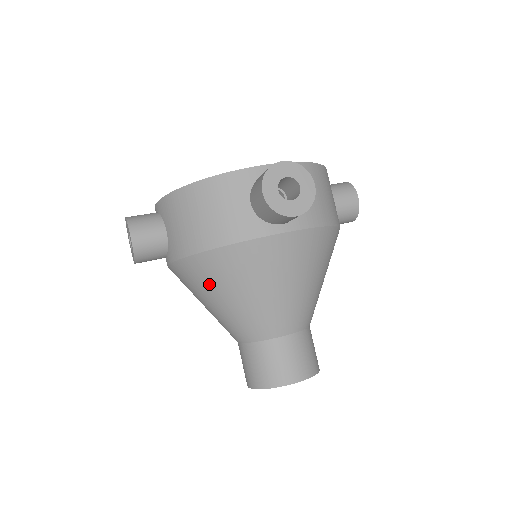
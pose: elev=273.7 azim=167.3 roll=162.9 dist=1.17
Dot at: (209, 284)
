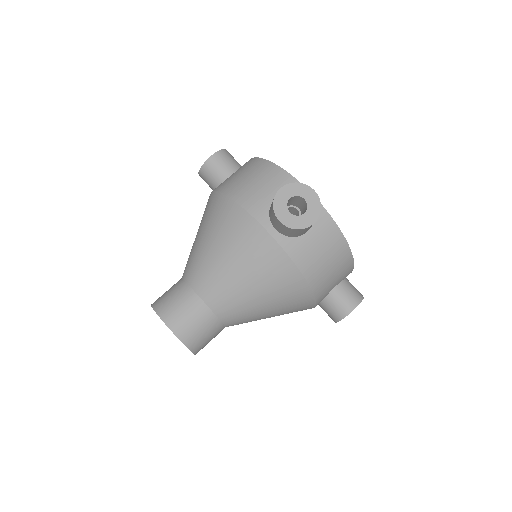
Dot at: (208, 219)
